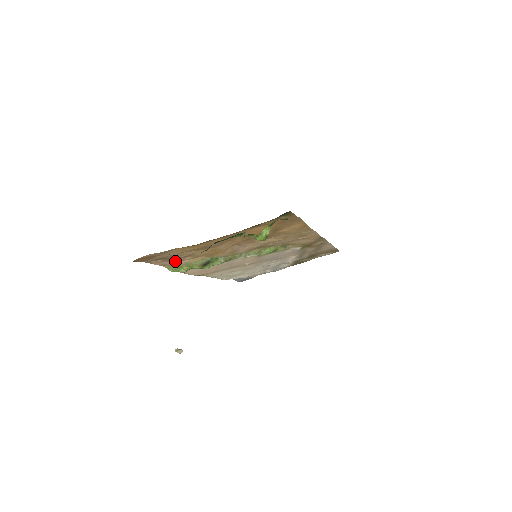
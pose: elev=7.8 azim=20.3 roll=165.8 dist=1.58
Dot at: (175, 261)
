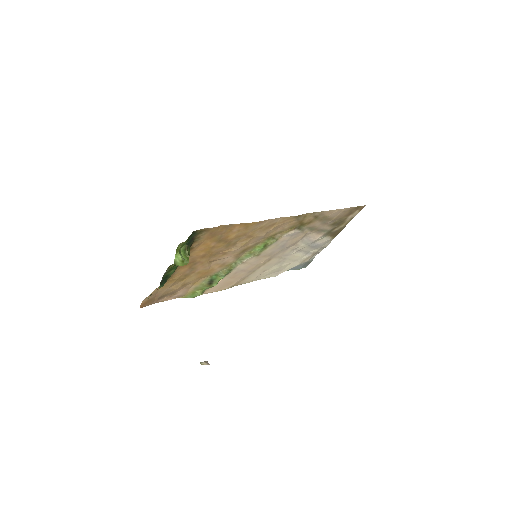
Dot at: (183, 291)
